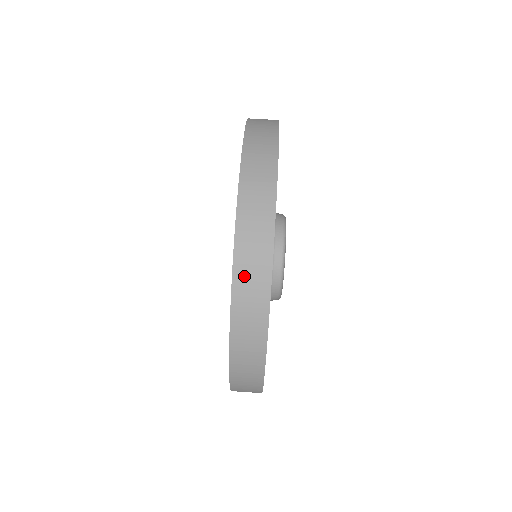
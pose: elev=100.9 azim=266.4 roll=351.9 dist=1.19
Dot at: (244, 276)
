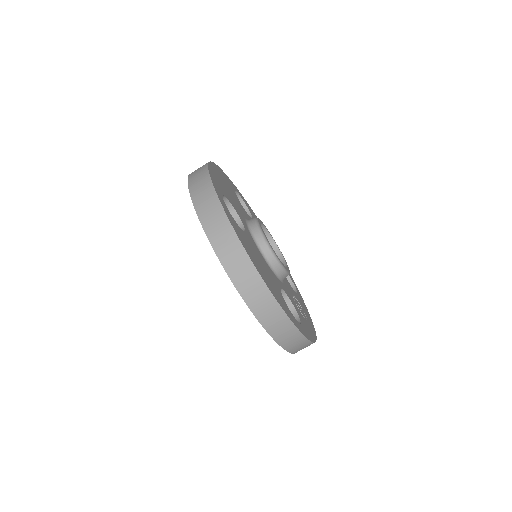
Dot at: (295, 349)
